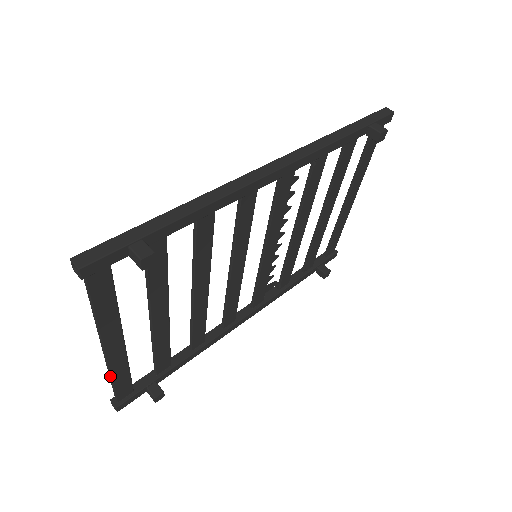
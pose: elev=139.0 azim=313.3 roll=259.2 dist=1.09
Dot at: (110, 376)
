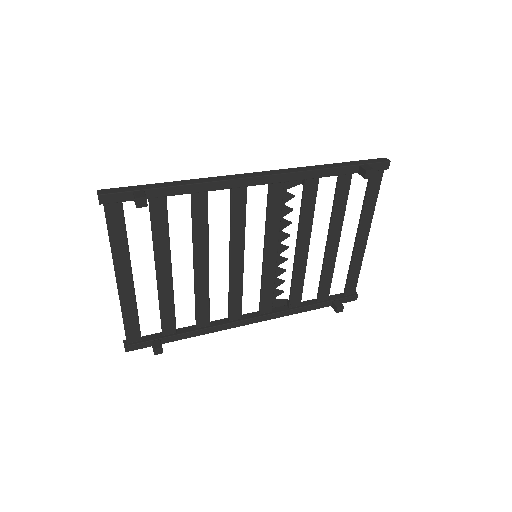
Dot at: (121, 310)
